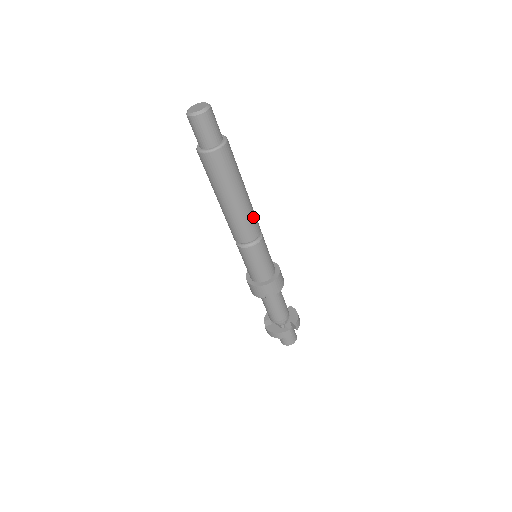
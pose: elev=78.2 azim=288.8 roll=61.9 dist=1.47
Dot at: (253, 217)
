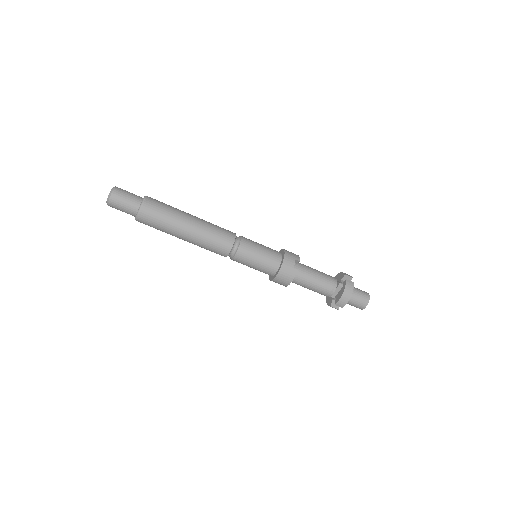
Dot at: (217, 226)
